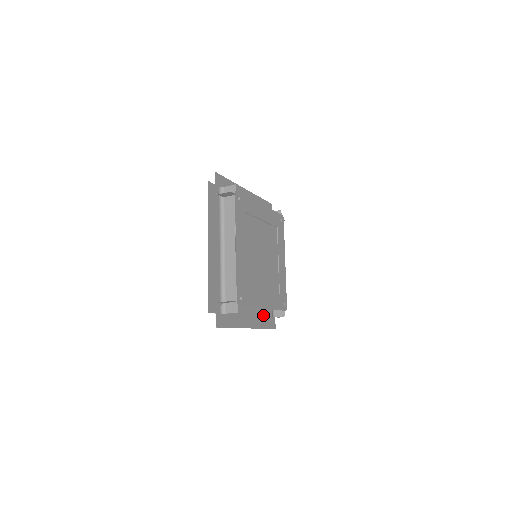
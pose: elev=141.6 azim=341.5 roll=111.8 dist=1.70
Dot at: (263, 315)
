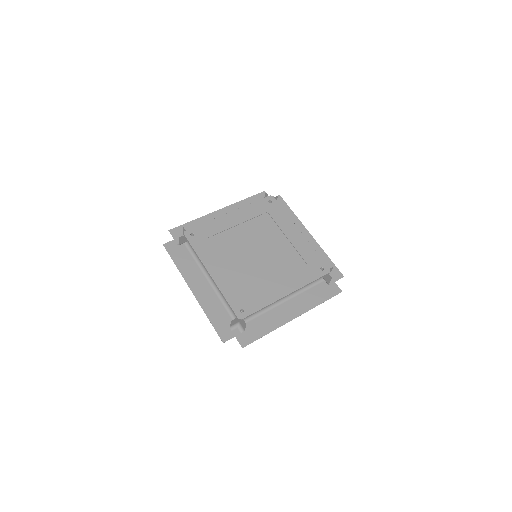
Dot at: (312, 293)
